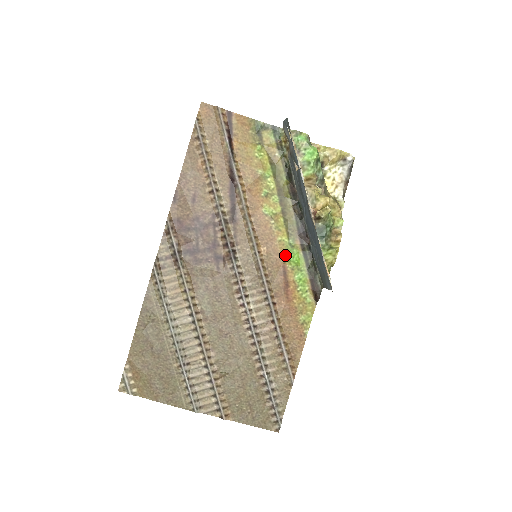
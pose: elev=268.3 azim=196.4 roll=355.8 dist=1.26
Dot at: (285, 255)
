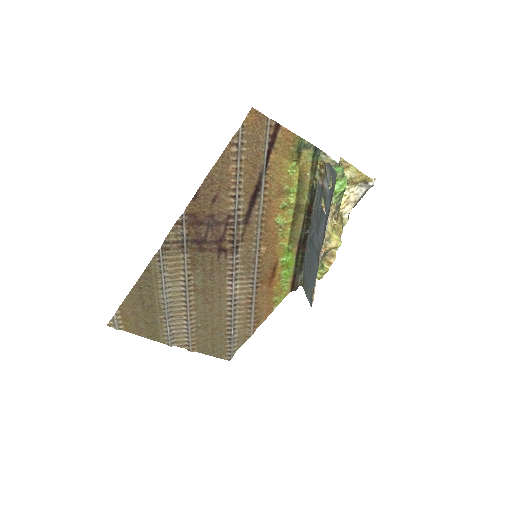
Dot at: (280, 256)
